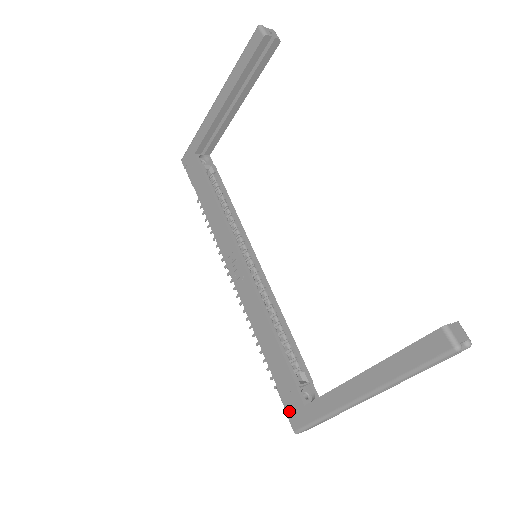
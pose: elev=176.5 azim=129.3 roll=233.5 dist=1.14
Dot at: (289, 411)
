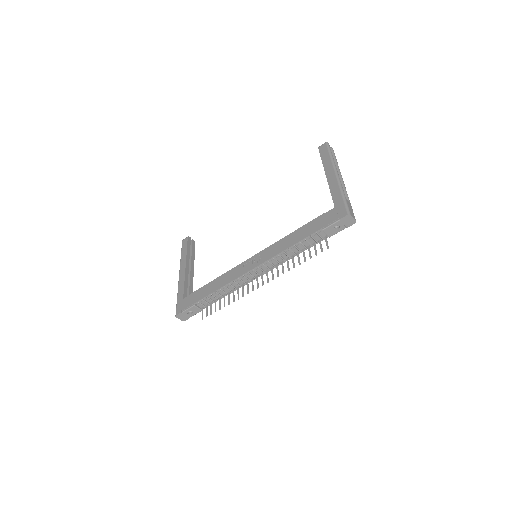
Dot at: (336, 218)
